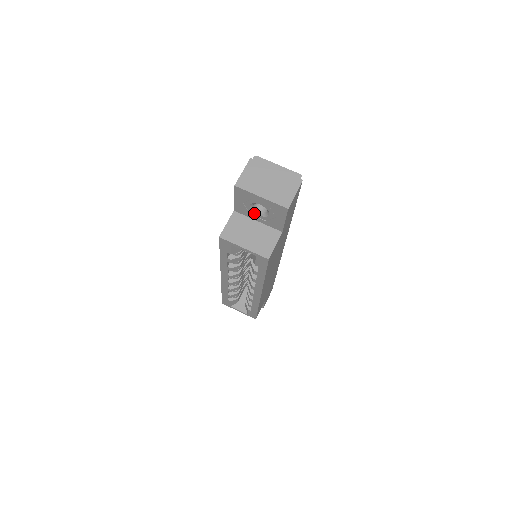
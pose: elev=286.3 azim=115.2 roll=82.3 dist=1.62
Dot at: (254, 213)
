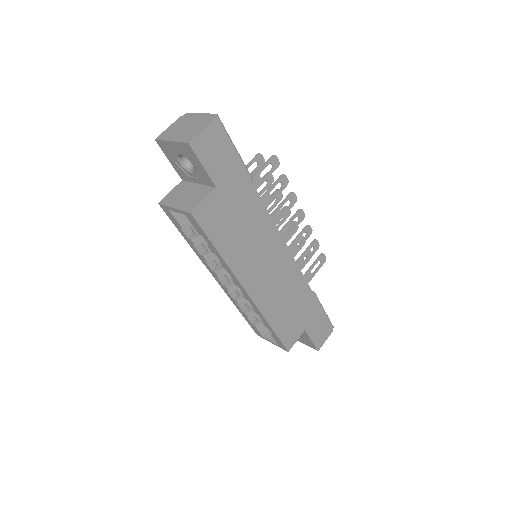
Dot at: (189, 172)
